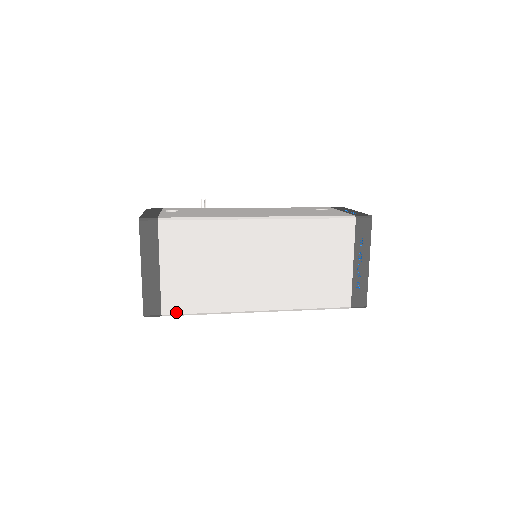
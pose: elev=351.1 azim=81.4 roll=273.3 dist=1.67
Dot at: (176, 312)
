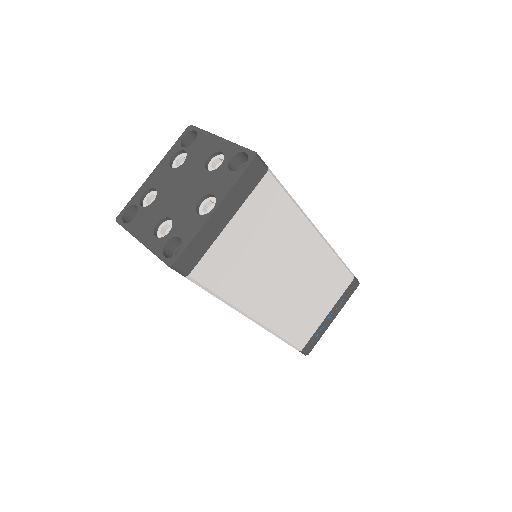
Dot at: (202, 281)
